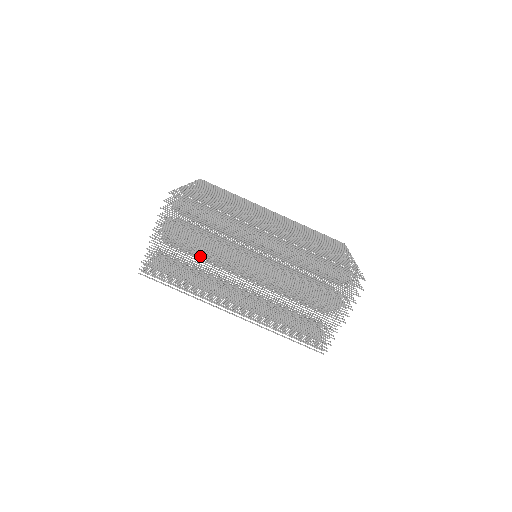
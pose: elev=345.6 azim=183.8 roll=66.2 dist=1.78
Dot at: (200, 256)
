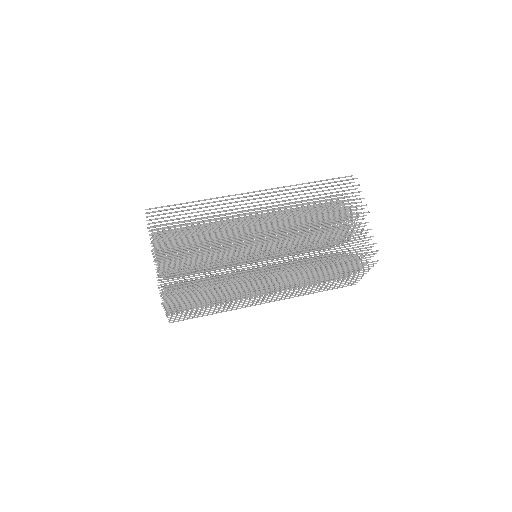
Dot at: (208, 244)
